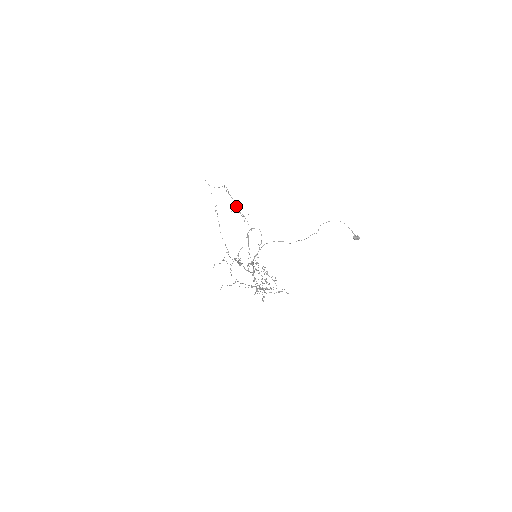
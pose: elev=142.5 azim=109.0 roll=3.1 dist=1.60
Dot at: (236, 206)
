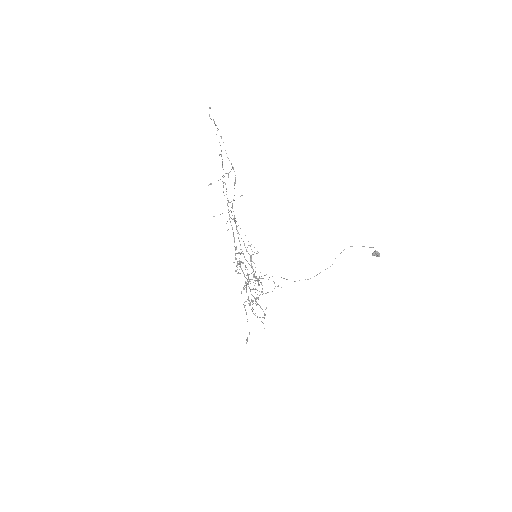
Dot at: (241, 262)
